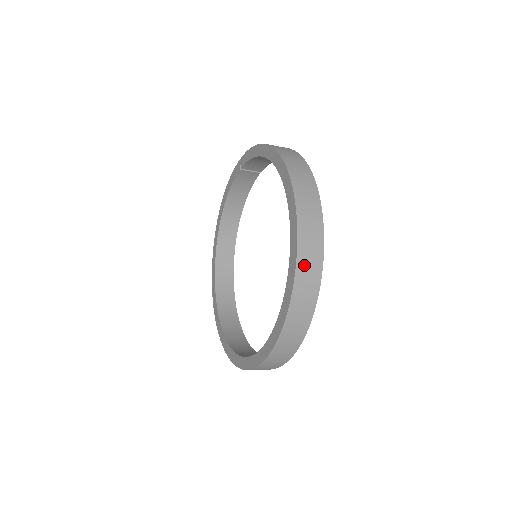
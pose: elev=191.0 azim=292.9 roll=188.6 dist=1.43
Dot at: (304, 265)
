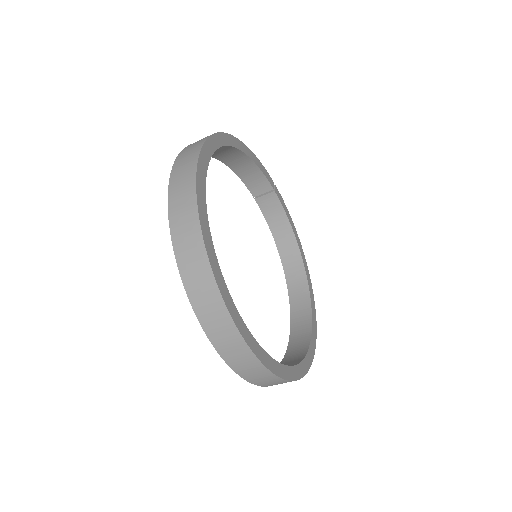
Dot at: (176, 198)
